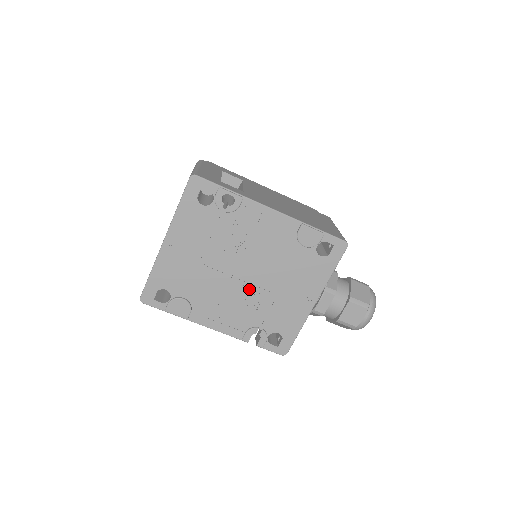
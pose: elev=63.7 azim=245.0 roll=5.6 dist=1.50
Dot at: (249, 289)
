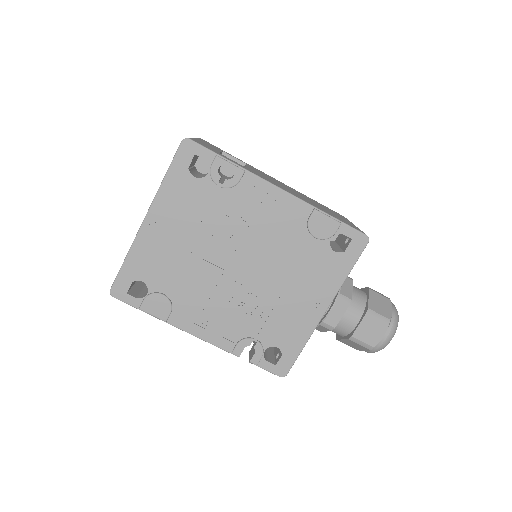
Dot at: (245, 288)
